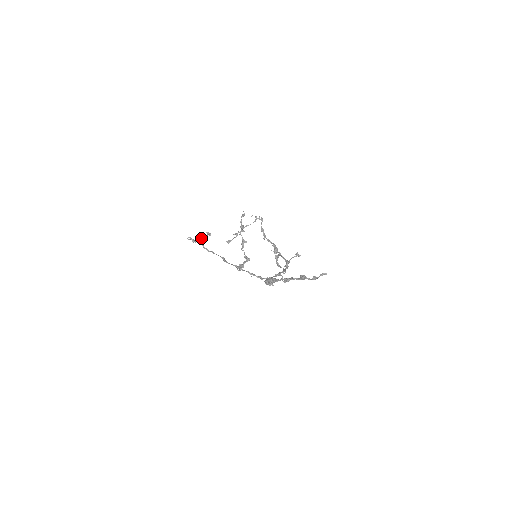
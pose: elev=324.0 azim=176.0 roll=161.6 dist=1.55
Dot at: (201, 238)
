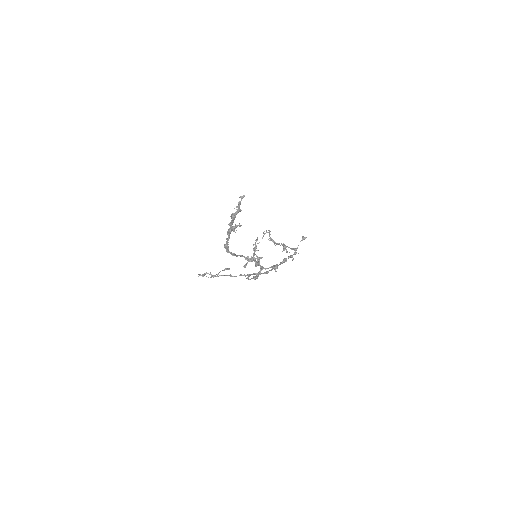
Dot at: (218, 274)
